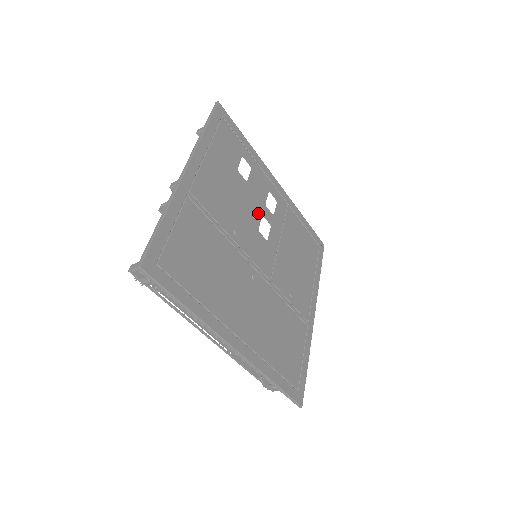
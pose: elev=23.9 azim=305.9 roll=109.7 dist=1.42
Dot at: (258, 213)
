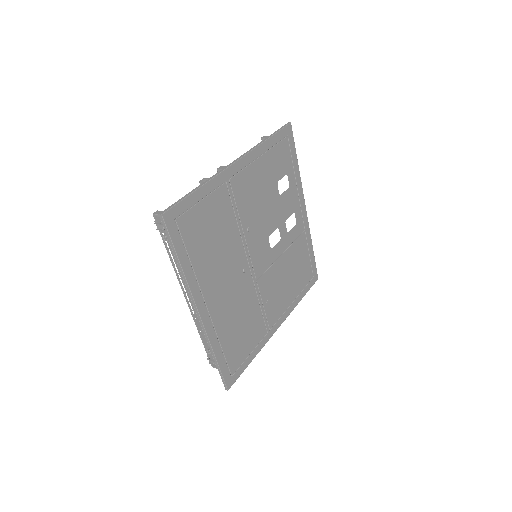
Dot at: (276, 224)
